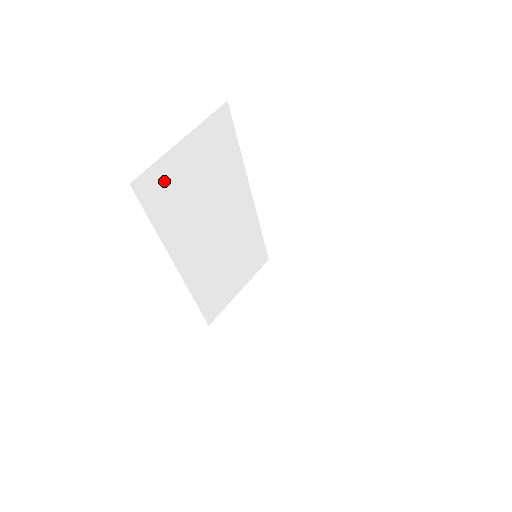
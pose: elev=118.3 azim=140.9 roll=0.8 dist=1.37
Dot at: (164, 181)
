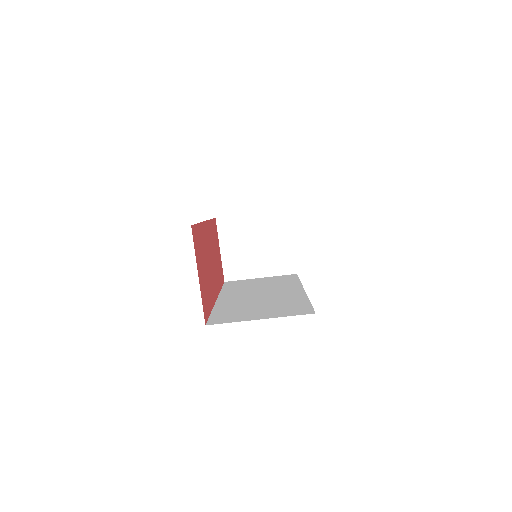
Dot at: occluded
